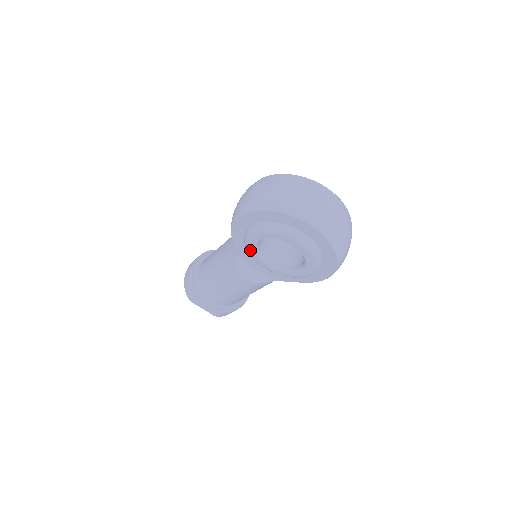
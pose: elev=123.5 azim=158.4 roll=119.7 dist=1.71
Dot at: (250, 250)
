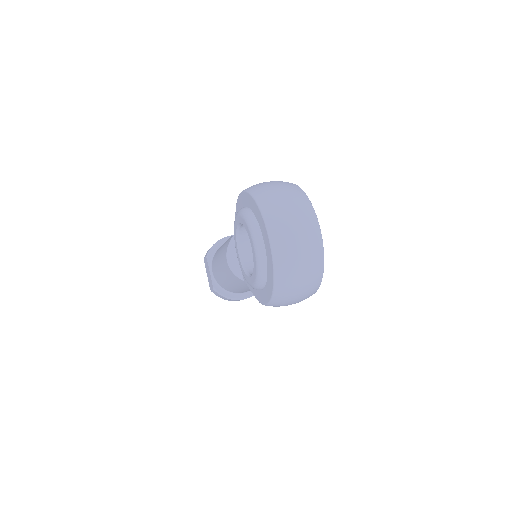
Dot at: (234, 231)
